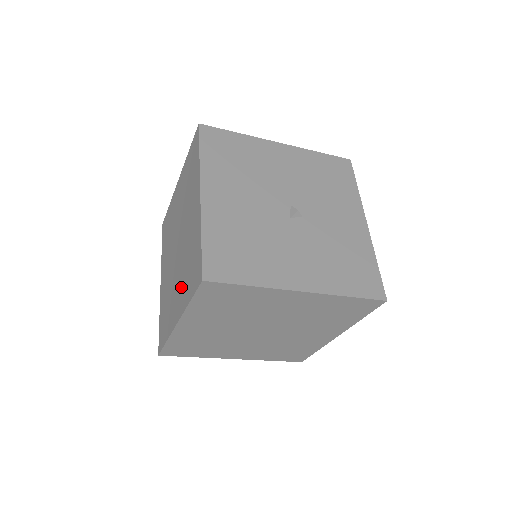
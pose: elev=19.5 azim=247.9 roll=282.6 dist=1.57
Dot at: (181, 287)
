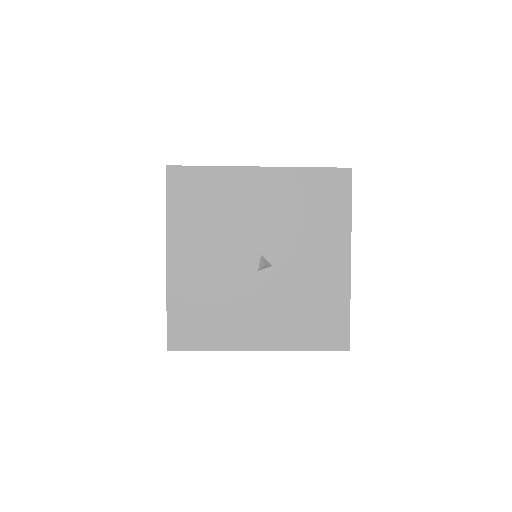
Dot at: occluded
